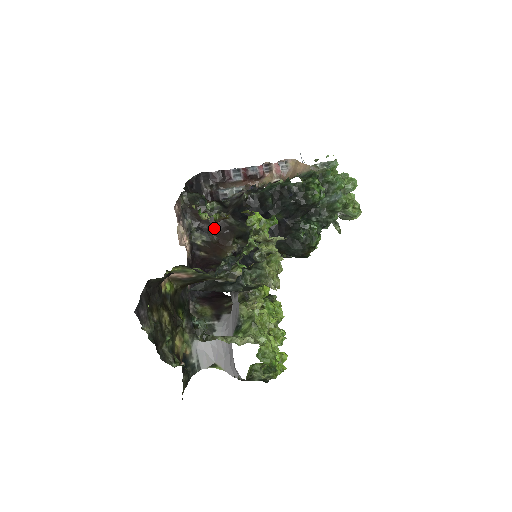
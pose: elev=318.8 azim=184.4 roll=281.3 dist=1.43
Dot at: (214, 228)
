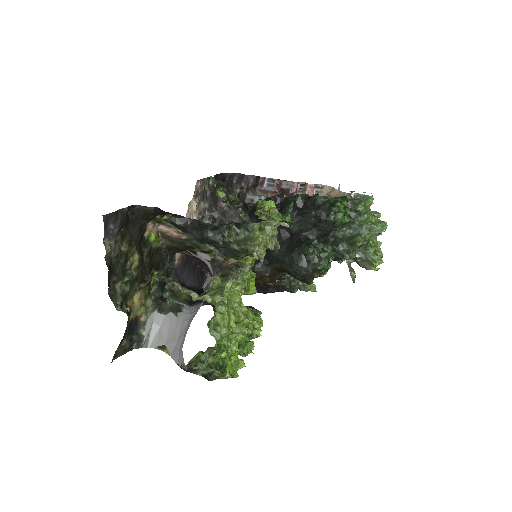
Dot at: (227, 221)
